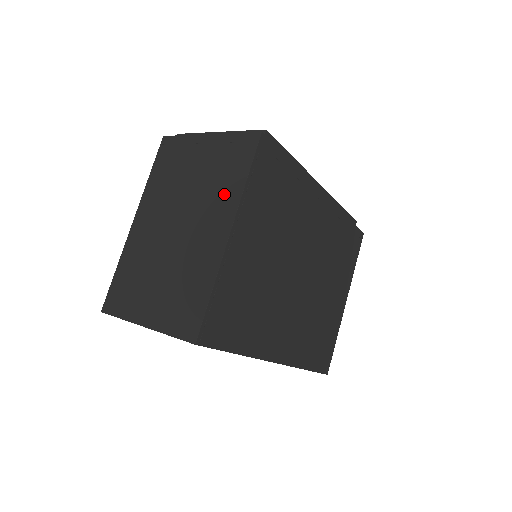
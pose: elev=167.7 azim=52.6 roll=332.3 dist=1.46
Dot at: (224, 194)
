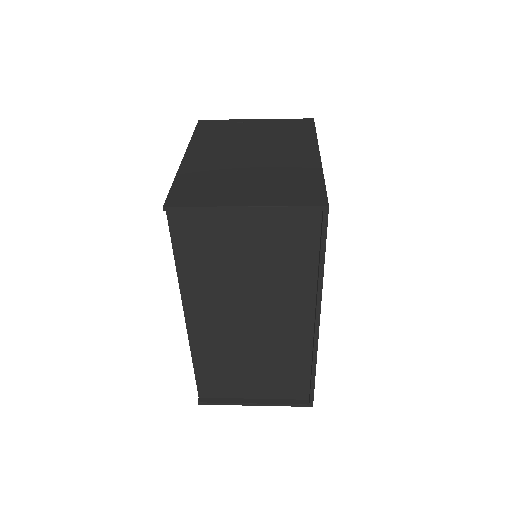
Dot at: (297, 140)
